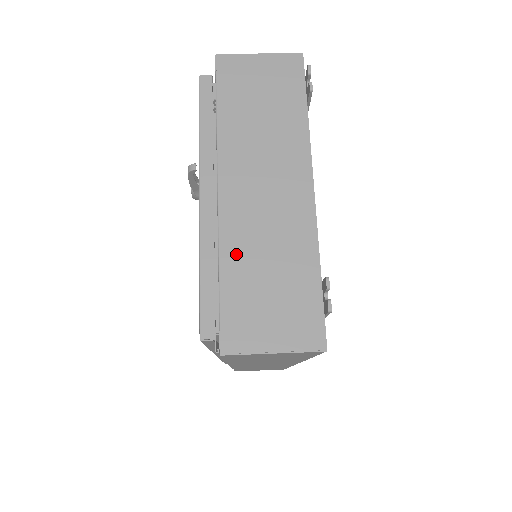
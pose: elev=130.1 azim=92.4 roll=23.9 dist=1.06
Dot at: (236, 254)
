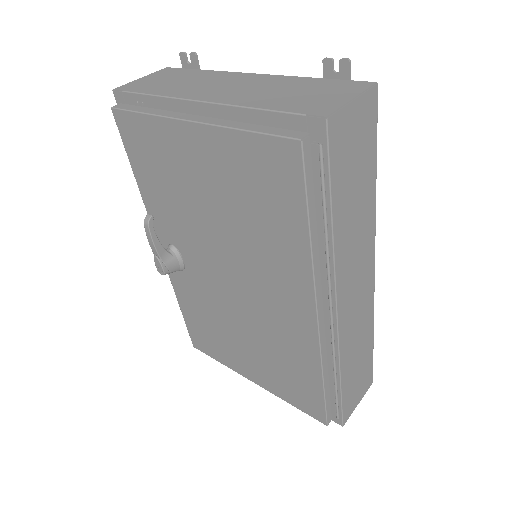
Dot at: (256, 101)
